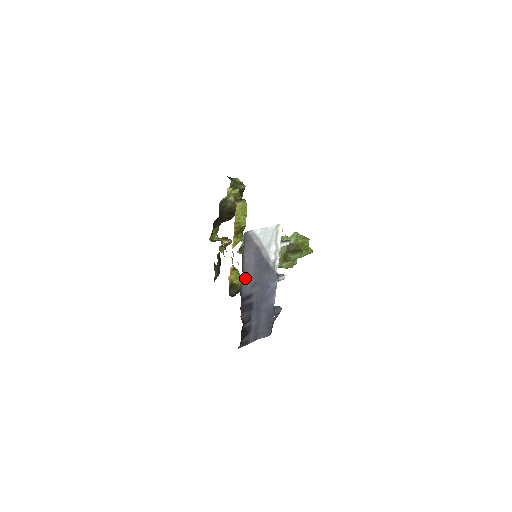
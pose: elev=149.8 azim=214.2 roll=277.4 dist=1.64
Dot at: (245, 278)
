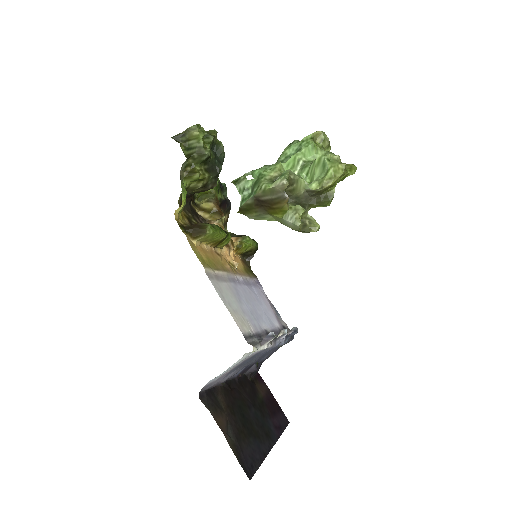
Dot at: (229, 377)
